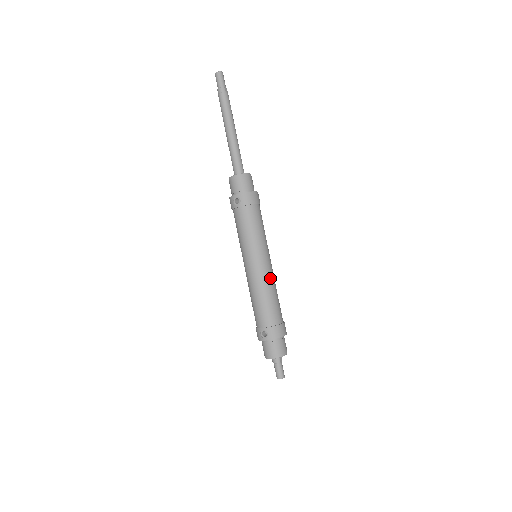
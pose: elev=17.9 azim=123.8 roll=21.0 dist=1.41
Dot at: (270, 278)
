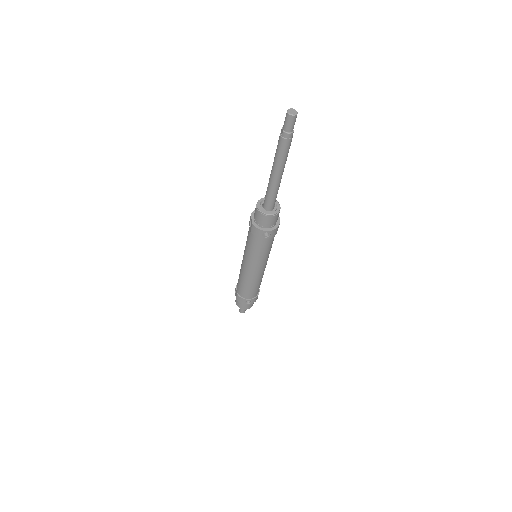
Dot at: occluded
